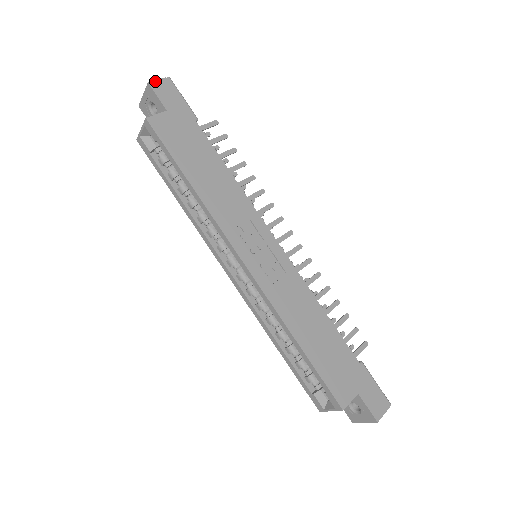
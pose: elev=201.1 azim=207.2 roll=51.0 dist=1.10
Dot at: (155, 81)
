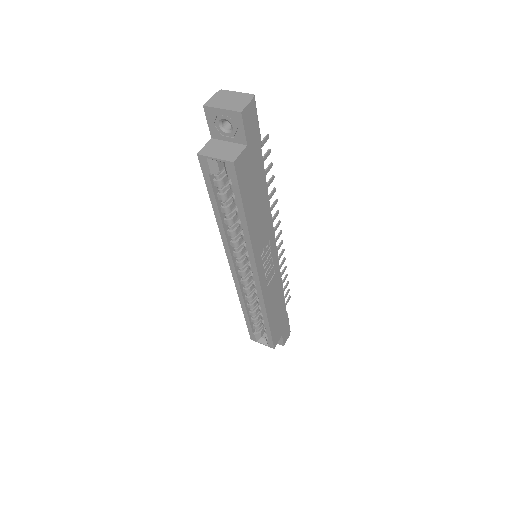
Dot at: (246, 108)
